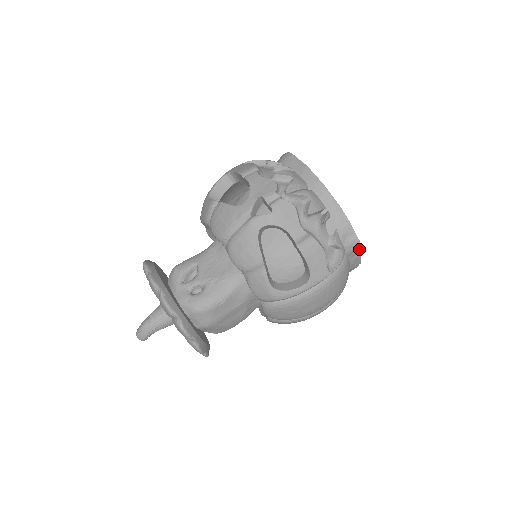
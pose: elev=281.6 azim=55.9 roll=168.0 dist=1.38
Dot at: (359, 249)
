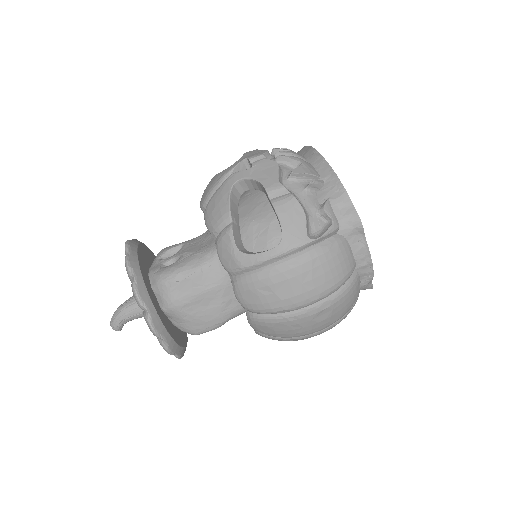
Dot at: (361, 230)
